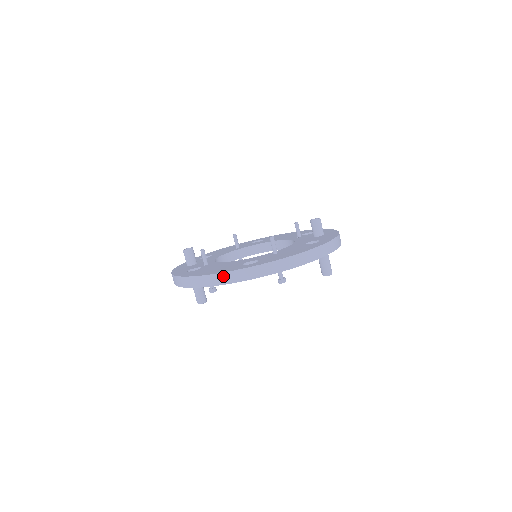
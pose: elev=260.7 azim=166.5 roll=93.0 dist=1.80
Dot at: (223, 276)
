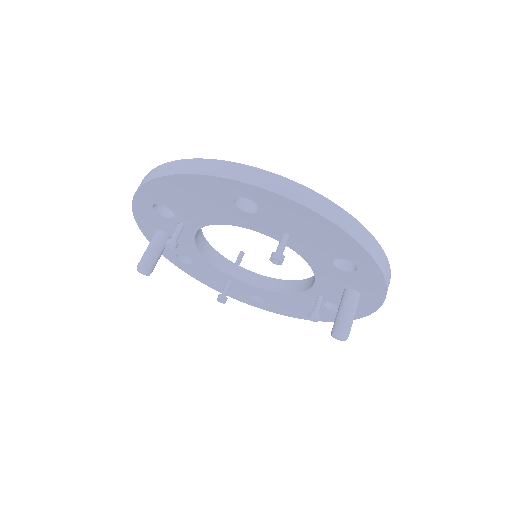
Dot at: (207, 163)
